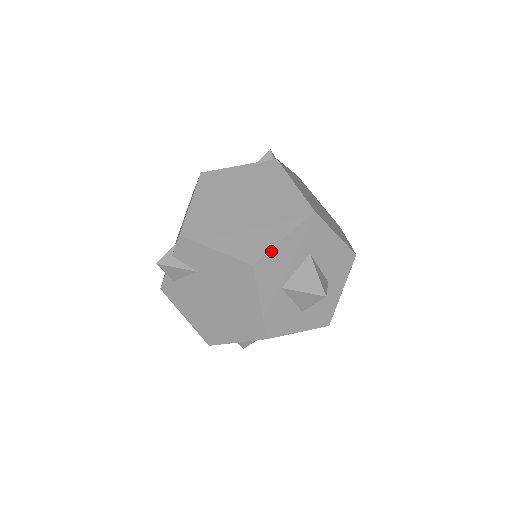
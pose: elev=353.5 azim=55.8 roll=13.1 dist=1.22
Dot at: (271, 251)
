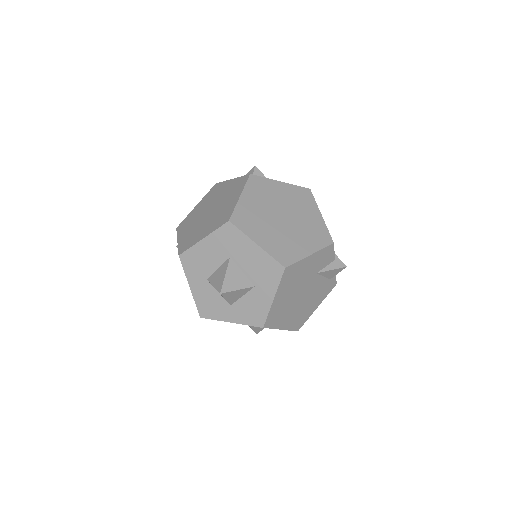
Dot at: (193, 248)
